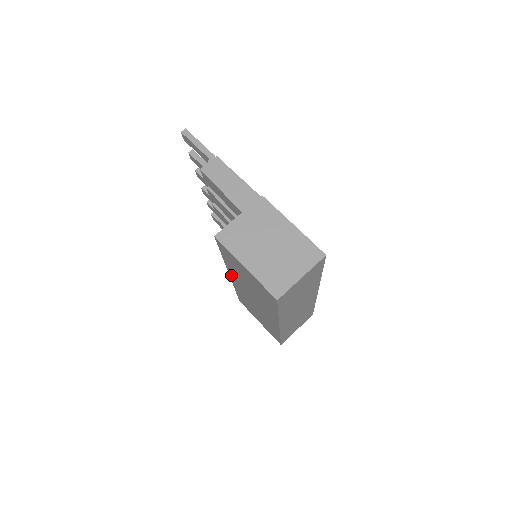
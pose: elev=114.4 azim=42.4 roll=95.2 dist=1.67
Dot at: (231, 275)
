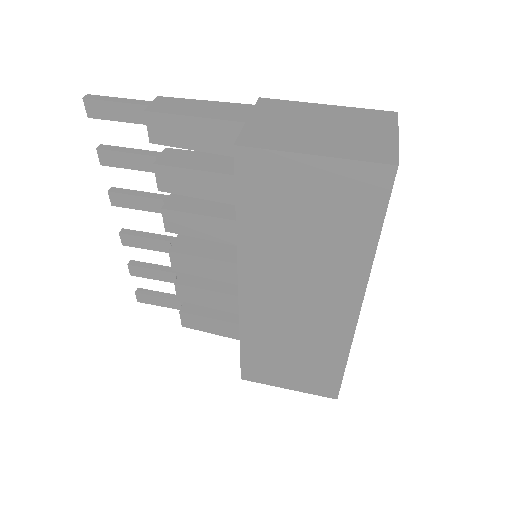
Dot at: (245, 281)
